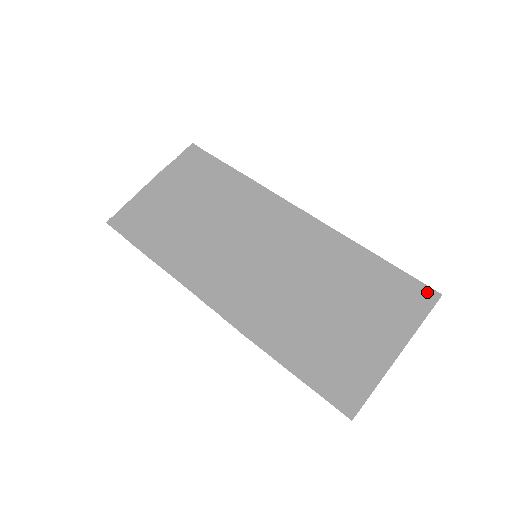
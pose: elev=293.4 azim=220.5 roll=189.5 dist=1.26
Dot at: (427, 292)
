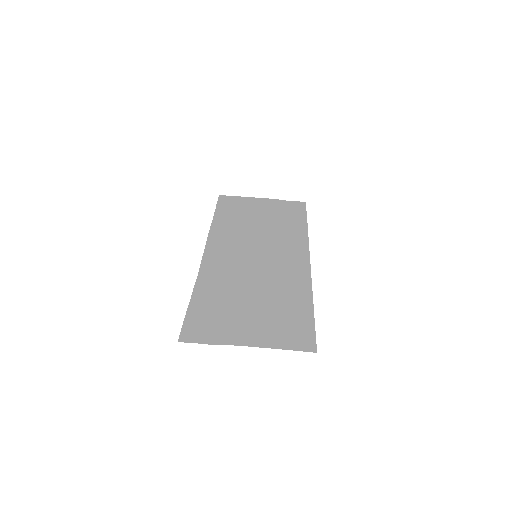
Dot at: (311, 343)
